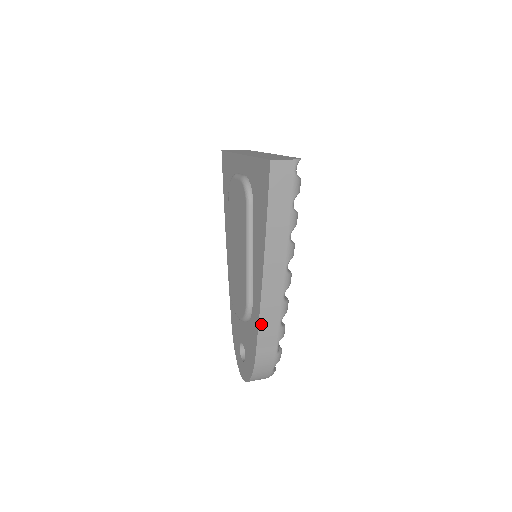
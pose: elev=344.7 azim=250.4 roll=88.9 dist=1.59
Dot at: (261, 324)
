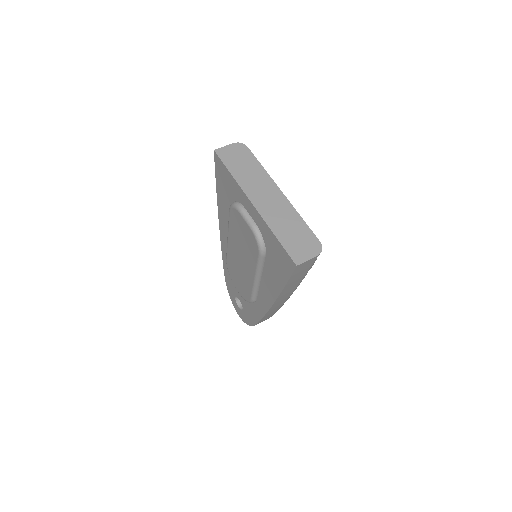
Dot at: (265, 316)
